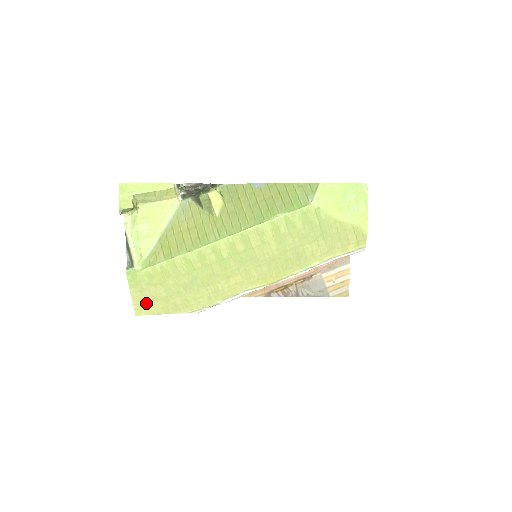
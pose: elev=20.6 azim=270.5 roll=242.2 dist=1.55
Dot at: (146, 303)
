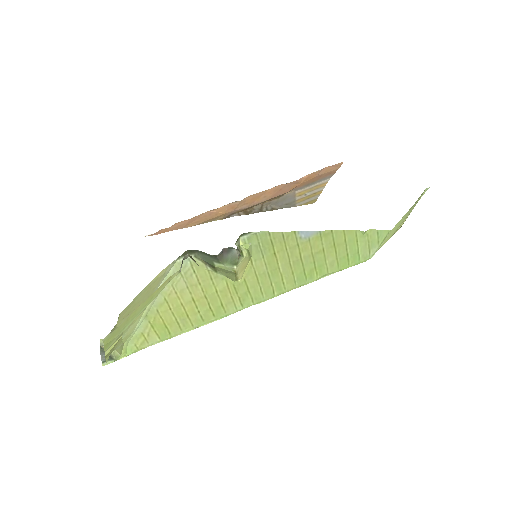
Dot at: occluded
